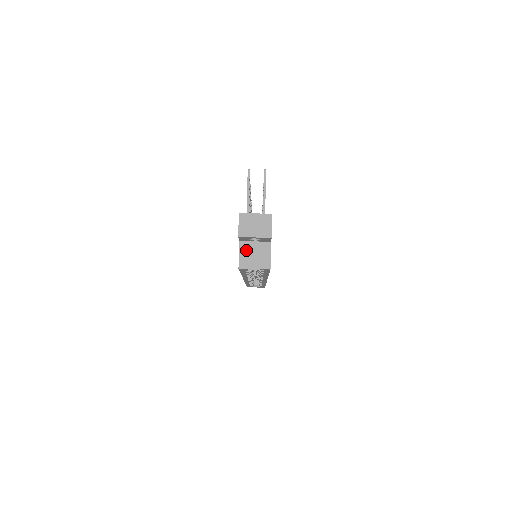
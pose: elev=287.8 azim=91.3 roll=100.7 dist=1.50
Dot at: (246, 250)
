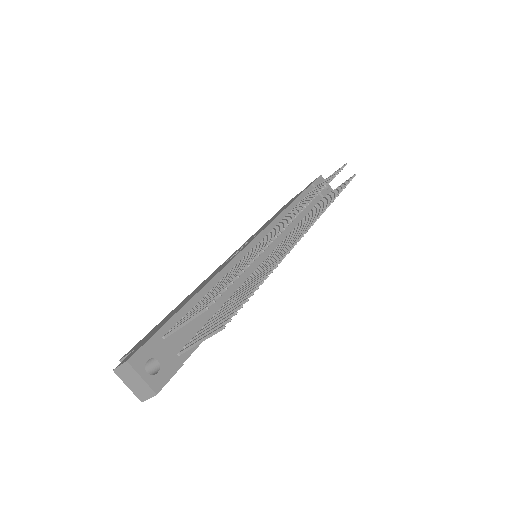
Dot at: occluded
